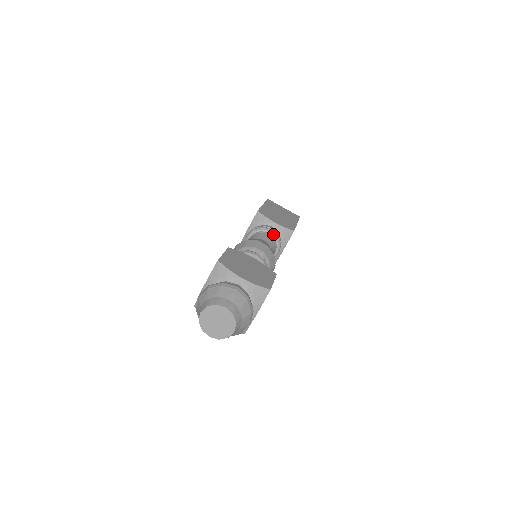
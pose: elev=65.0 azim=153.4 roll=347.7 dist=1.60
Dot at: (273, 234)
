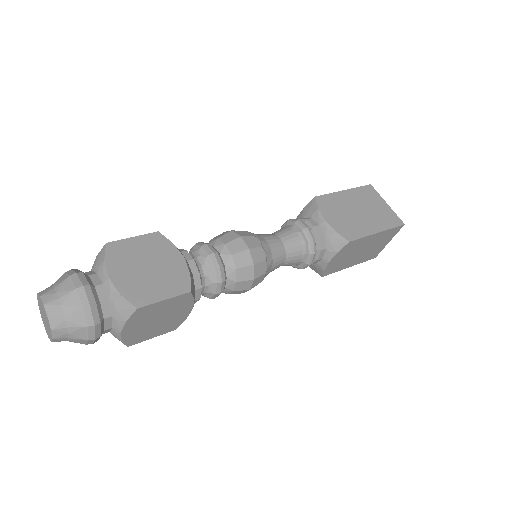
Dot at: (305, 235)
